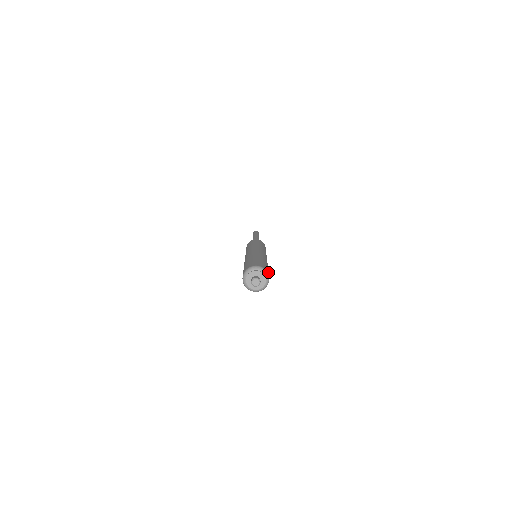
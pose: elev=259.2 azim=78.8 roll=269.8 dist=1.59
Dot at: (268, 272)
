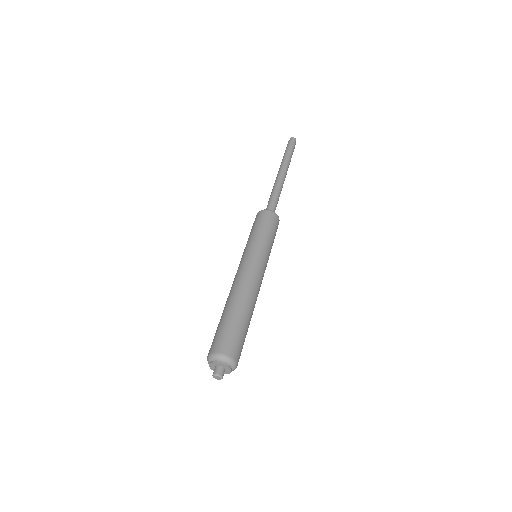
Dot at: (240, 354)
